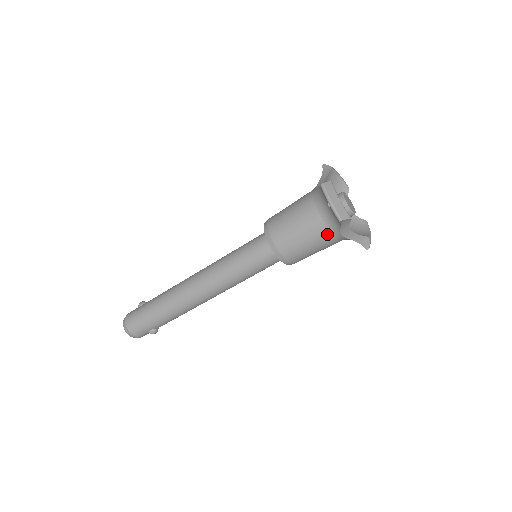
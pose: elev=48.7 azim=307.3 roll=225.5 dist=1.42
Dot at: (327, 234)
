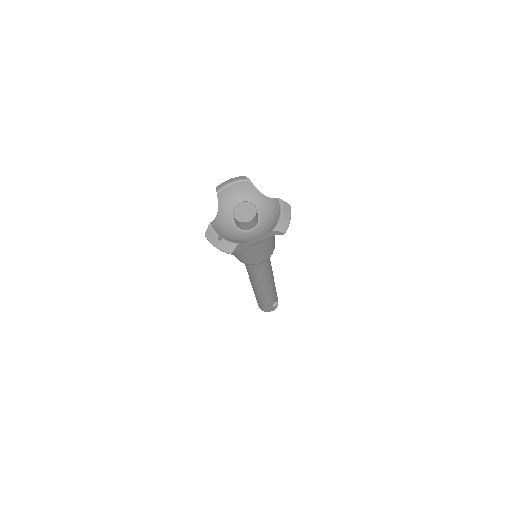
Dot at: (249, 247)
